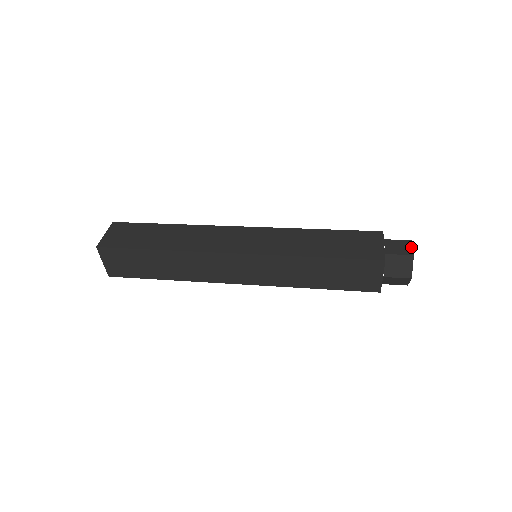
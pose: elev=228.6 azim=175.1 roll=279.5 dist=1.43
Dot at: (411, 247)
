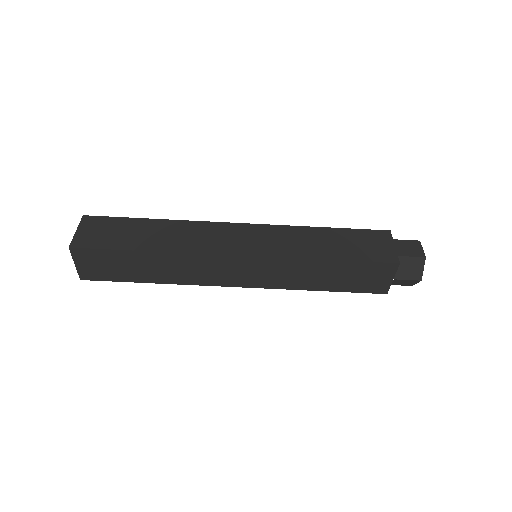
Dot at: (421, 248)
